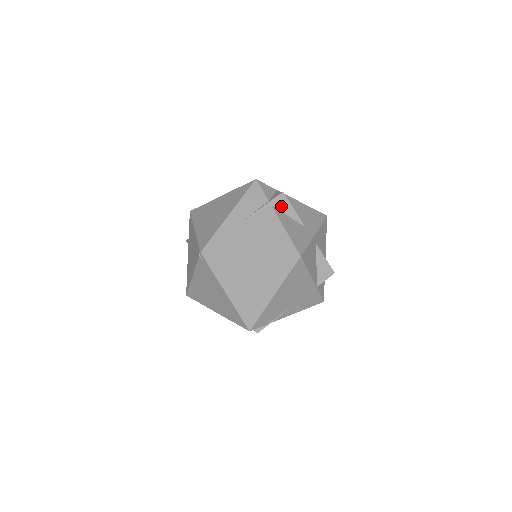
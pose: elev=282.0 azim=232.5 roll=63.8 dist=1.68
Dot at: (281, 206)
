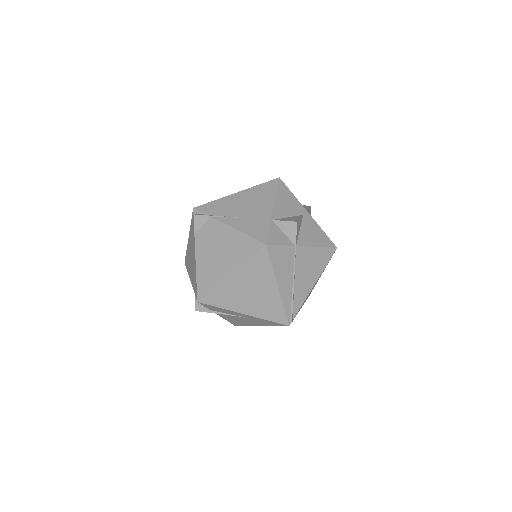
Dot at: occluded
